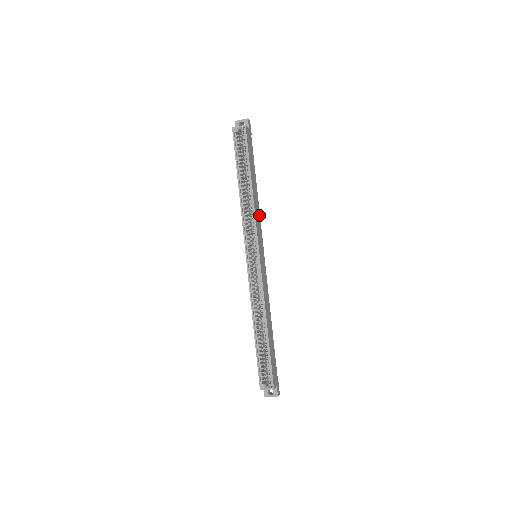
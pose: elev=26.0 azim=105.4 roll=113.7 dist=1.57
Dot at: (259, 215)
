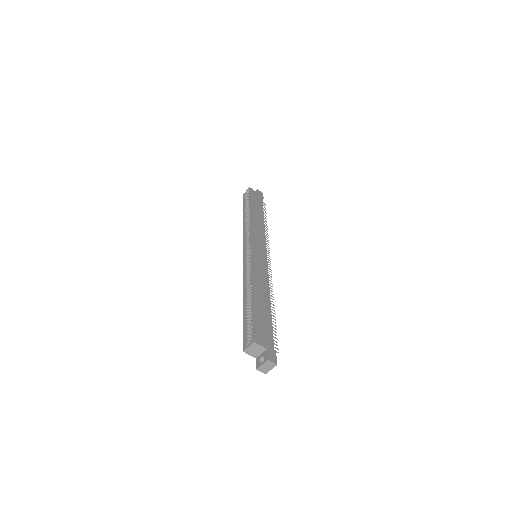
Dot at: (263, 234)
